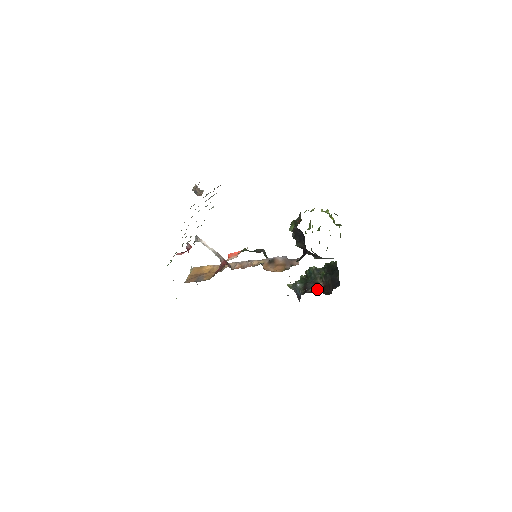
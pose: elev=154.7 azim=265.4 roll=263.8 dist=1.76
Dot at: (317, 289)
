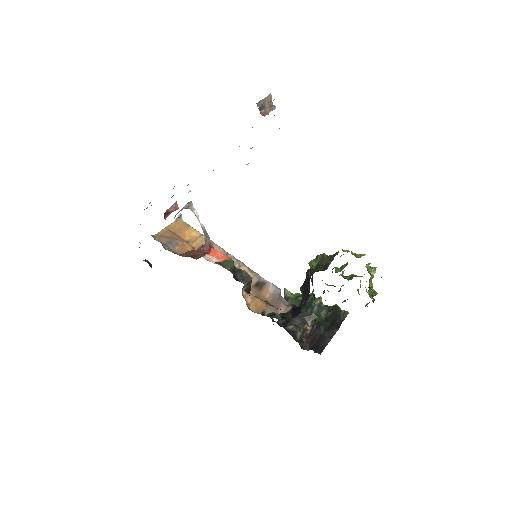
Dot at: (299, 332)
